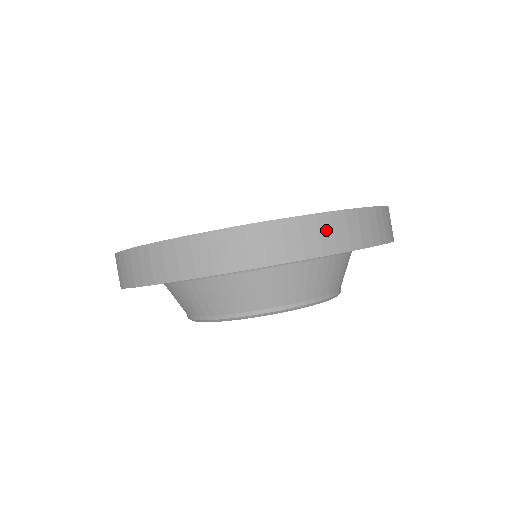
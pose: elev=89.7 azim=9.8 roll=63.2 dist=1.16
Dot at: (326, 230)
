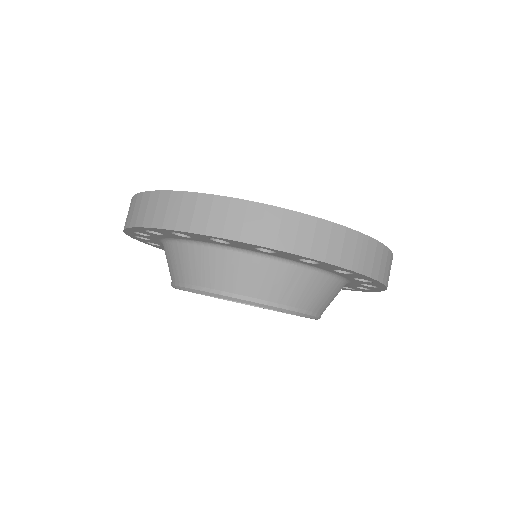
Dot at: (390, 269)
